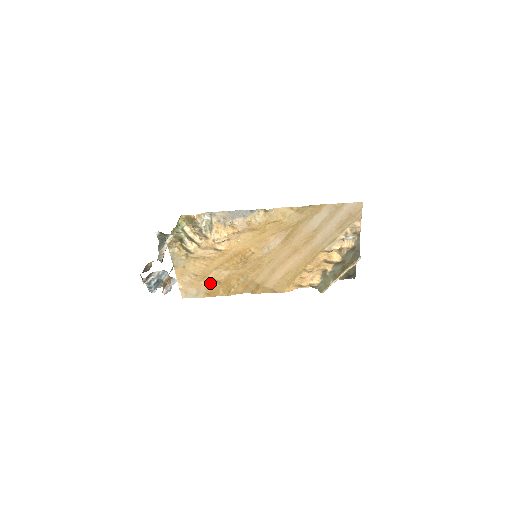
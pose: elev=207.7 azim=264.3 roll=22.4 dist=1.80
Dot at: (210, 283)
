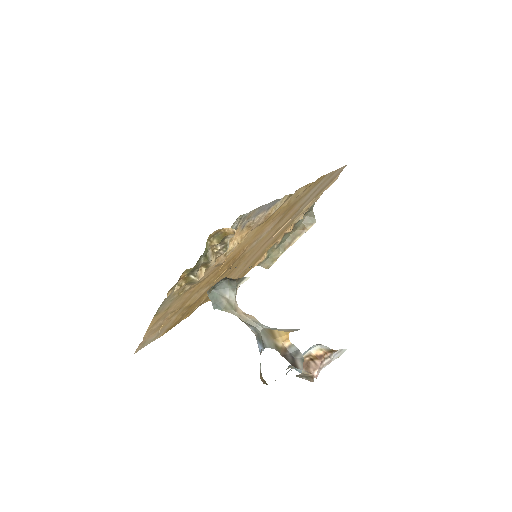
Dot at: (179, 313)
